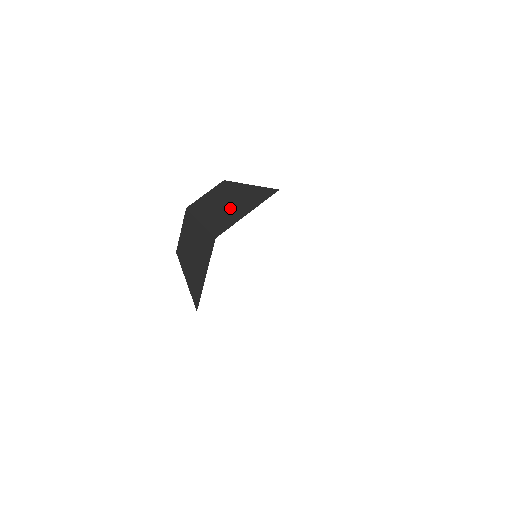
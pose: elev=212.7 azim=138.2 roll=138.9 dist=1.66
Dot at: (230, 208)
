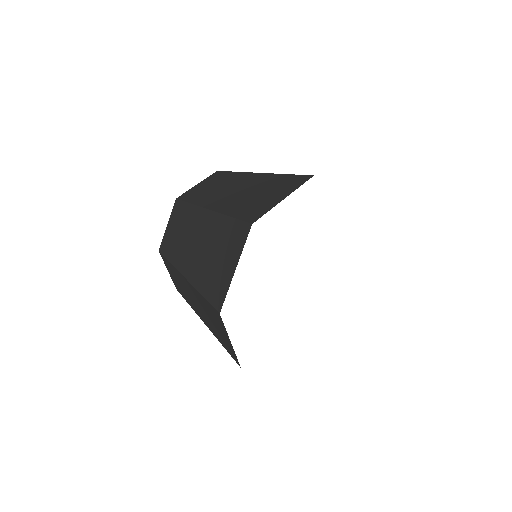
Dot at: occluded
